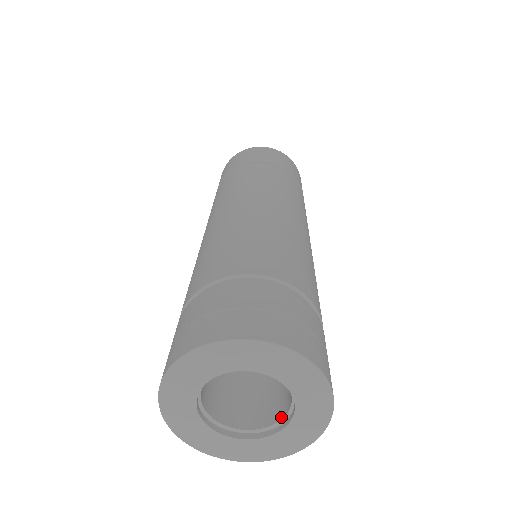
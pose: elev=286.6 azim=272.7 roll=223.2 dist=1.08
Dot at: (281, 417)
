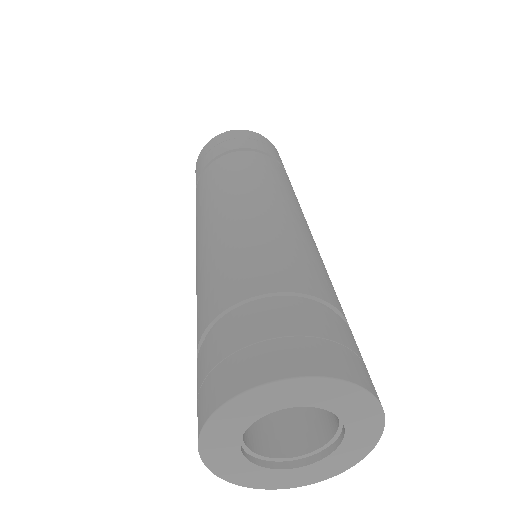
Dot at: (329, 438)
